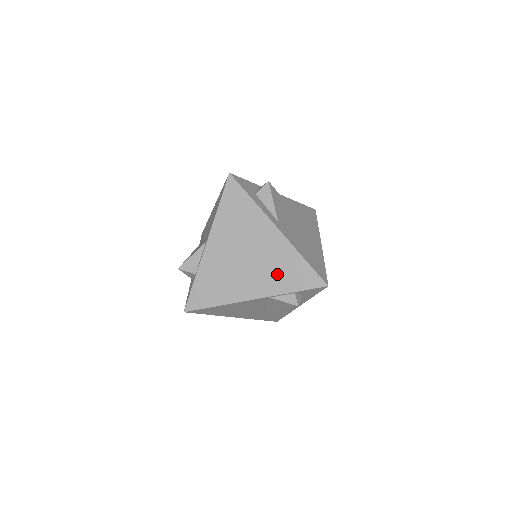
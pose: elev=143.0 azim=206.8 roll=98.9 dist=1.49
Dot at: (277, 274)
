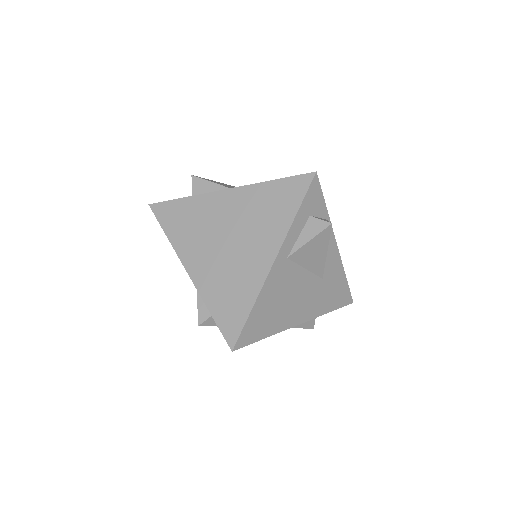
Dot at: (223, 285)
